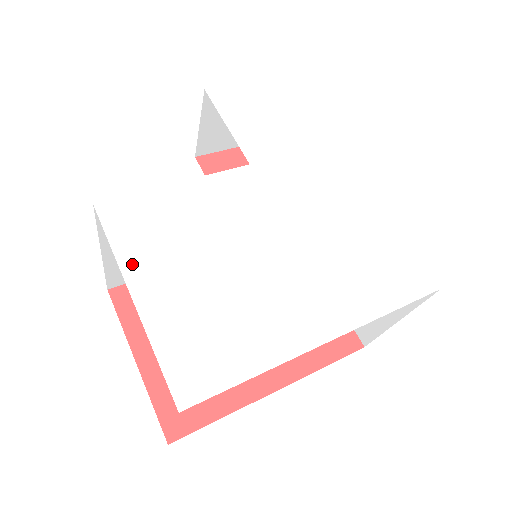
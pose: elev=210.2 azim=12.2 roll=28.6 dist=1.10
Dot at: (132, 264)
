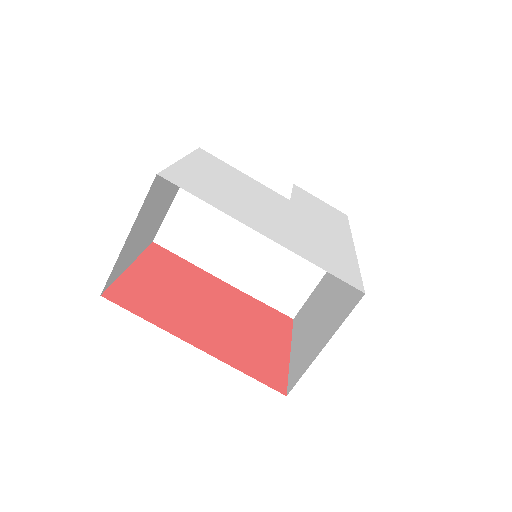
Dot at: (194, 159)
